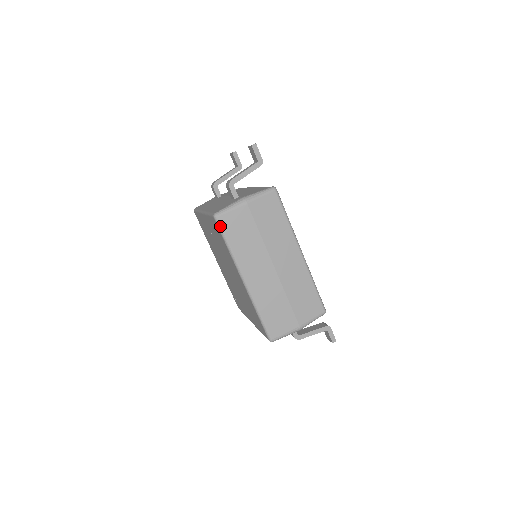
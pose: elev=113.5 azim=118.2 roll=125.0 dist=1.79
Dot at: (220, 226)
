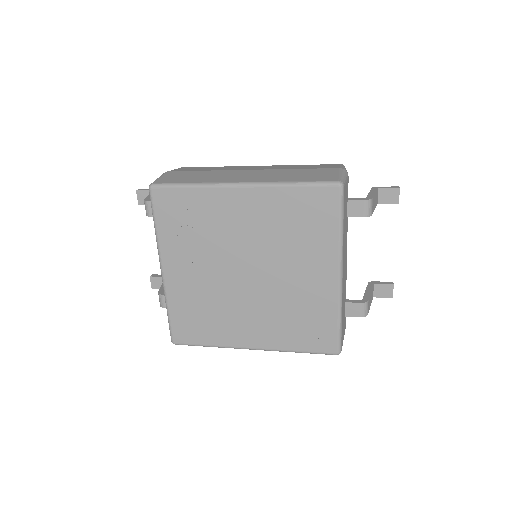
Dot at: (163, 184)
